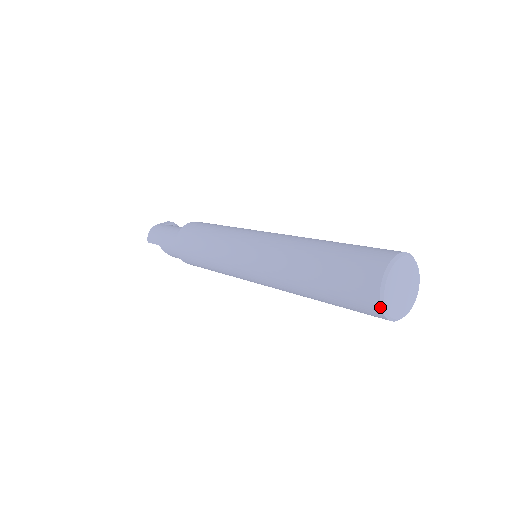
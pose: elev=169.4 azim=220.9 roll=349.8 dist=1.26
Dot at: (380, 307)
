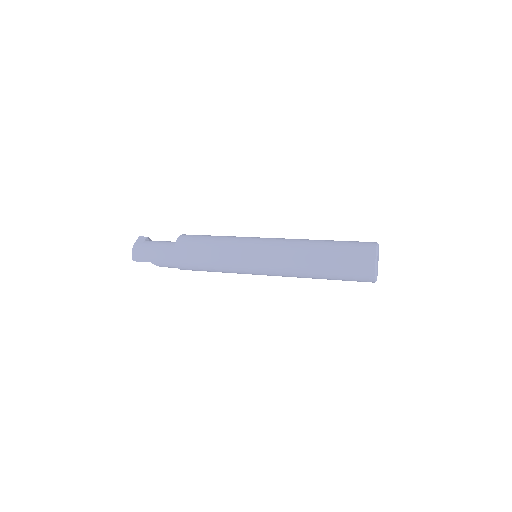
Dot at: (374, 280)
